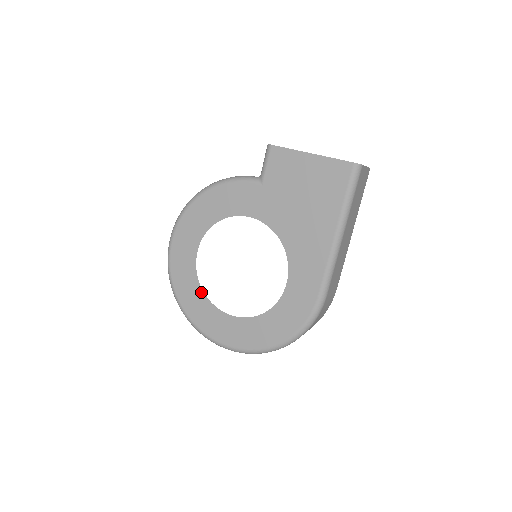
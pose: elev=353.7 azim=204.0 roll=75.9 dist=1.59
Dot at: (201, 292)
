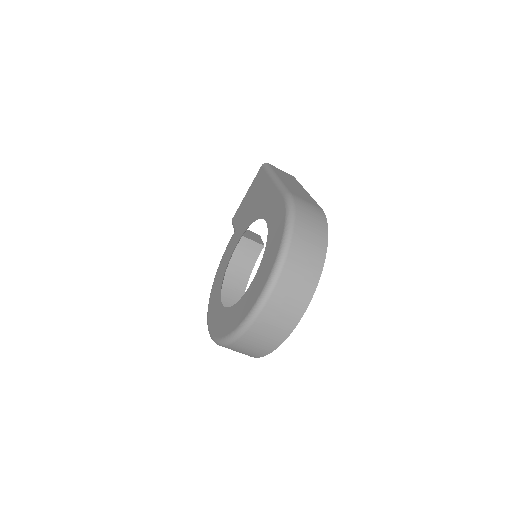
Dot at: (231, 309)
